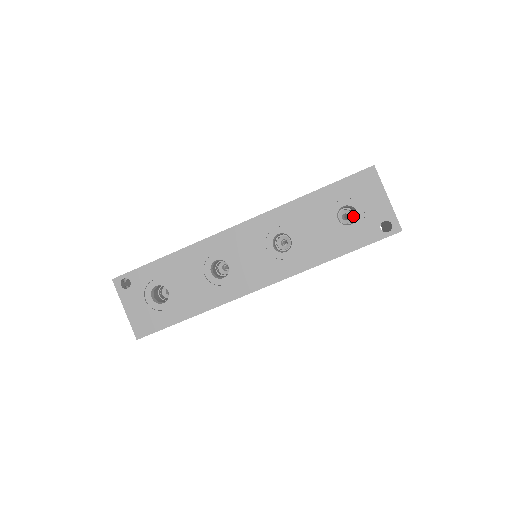
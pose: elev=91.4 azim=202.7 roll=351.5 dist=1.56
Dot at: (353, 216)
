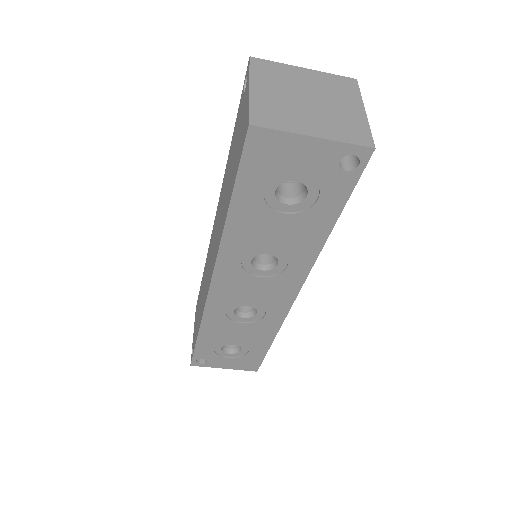
Dot at: occluded
